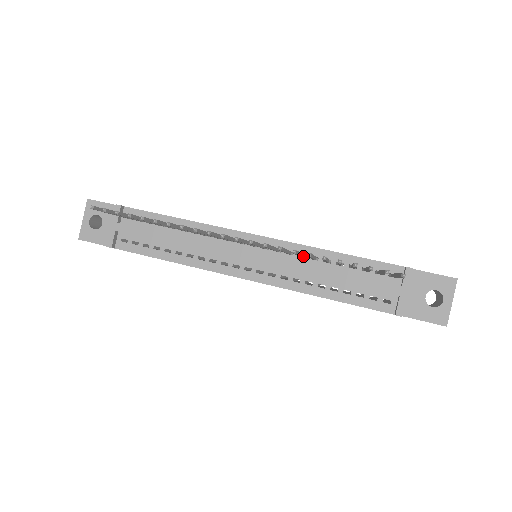
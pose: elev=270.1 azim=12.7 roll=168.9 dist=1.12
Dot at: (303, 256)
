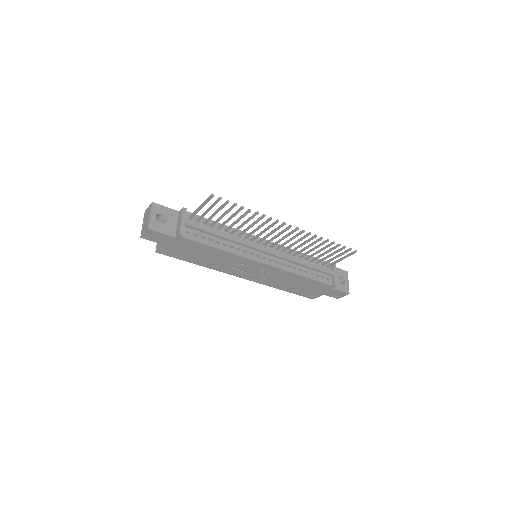
Dot at: (289, 253)
